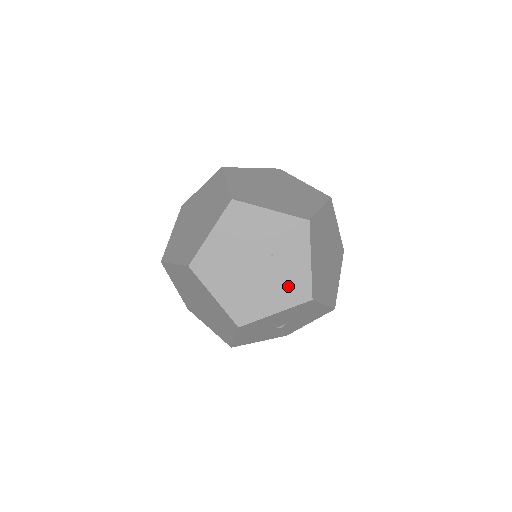
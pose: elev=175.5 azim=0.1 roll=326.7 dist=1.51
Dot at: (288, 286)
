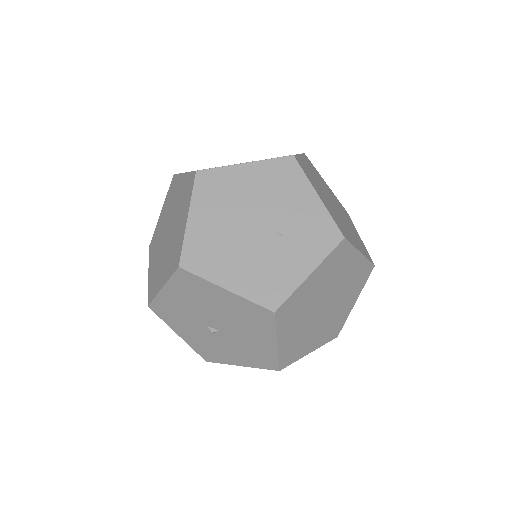
Dot at: (265, 276)
